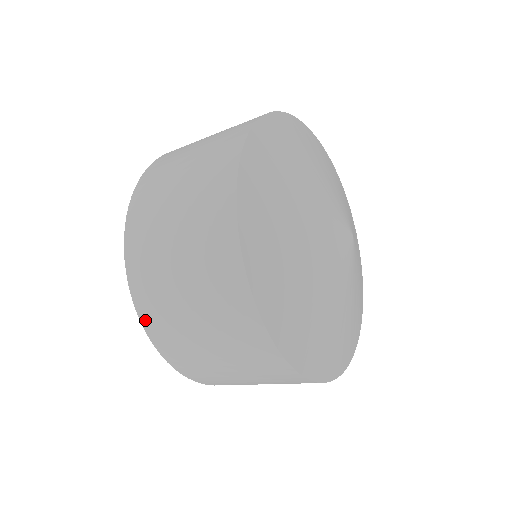
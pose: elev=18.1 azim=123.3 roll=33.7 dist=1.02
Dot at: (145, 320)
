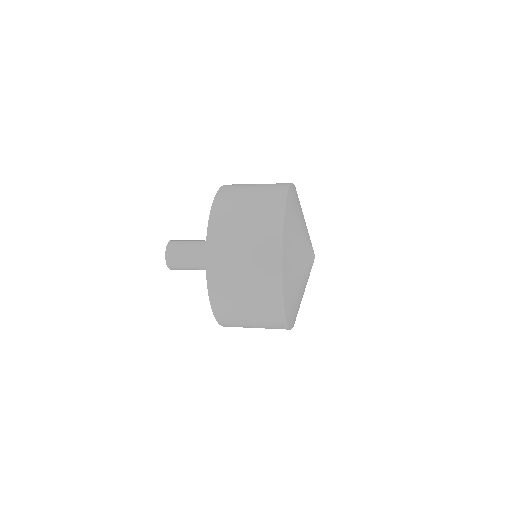
Dot at: occluded
